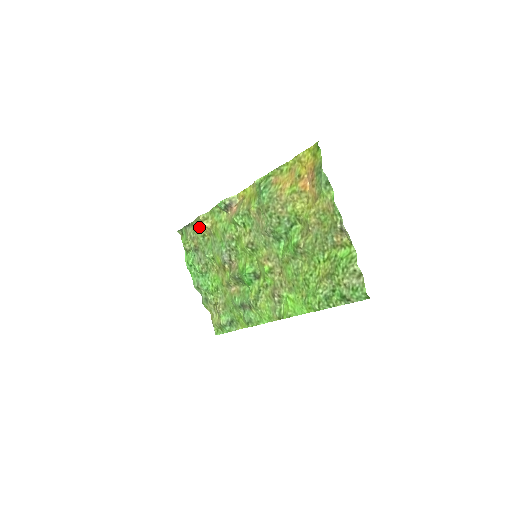
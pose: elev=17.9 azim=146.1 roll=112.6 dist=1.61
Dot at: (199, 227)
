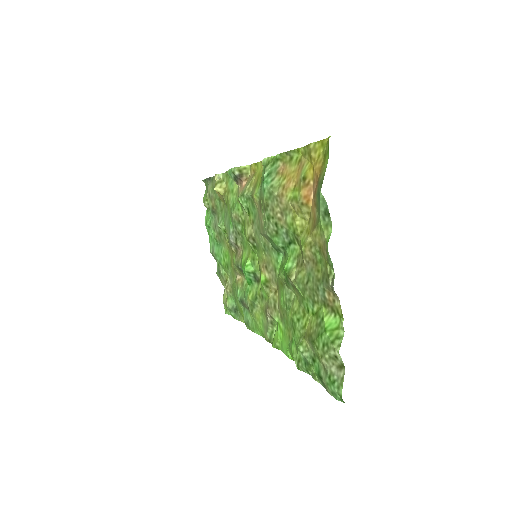
Dot at: occluded
